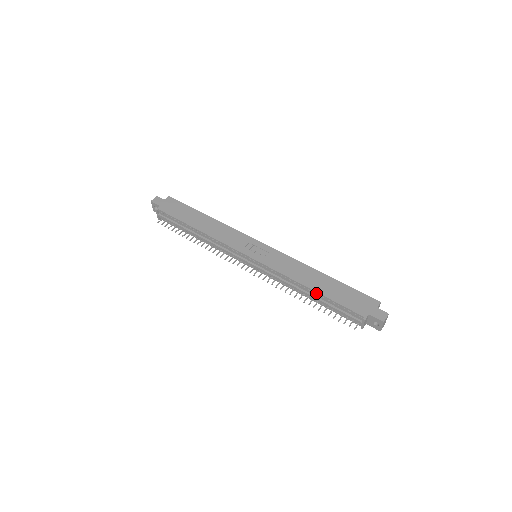
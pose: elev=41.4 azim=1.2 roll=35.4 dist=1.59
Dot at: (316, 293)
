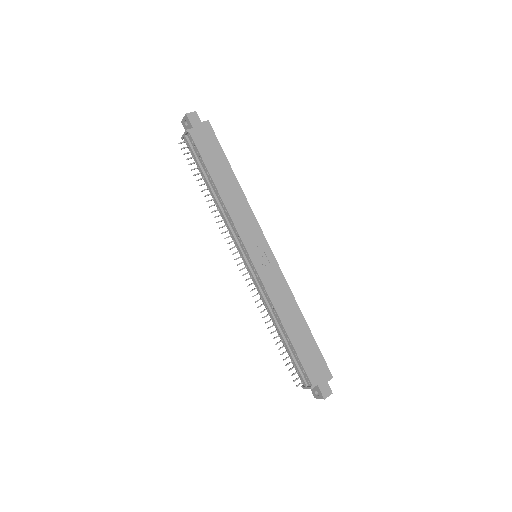
Dot at: (287, 336)
